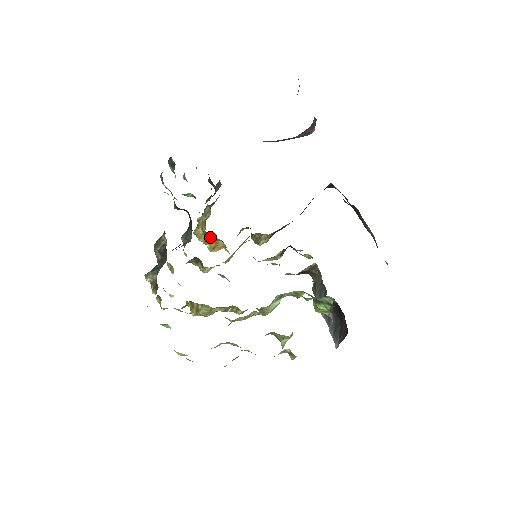
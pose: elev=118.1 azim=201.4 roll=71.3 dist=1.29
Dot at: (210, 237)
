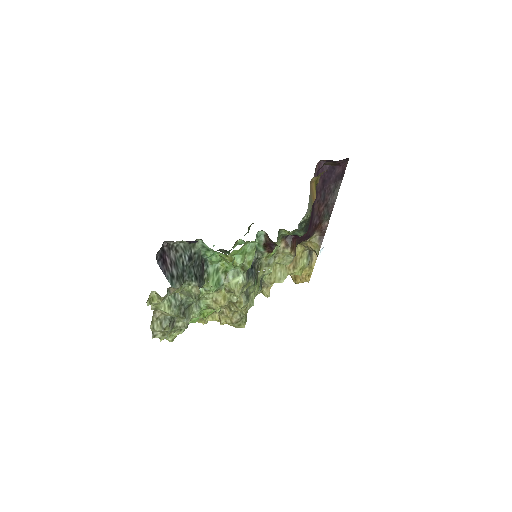
Dot at: occluded
